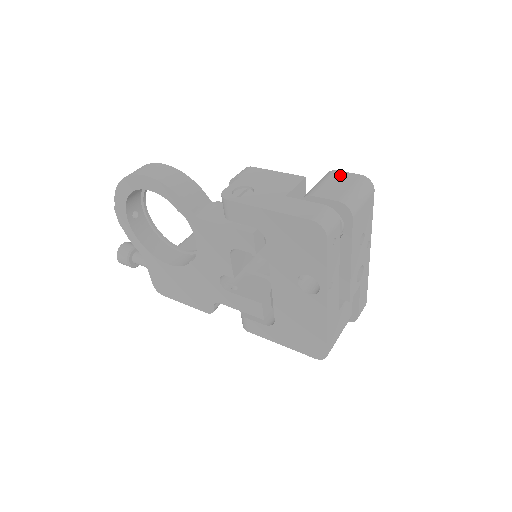
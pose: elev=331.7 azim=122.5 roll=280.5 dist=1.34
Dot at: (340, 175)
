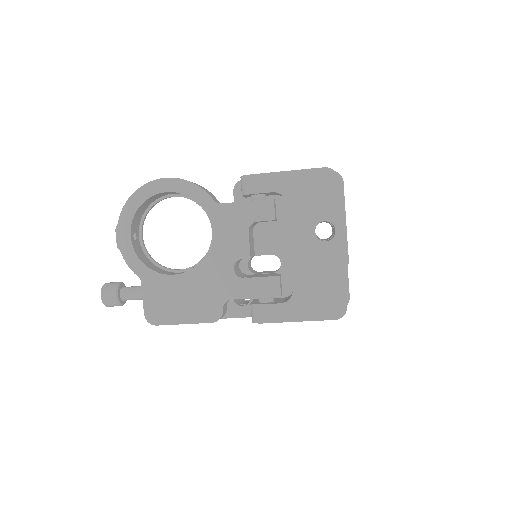
Dot at: occluded
